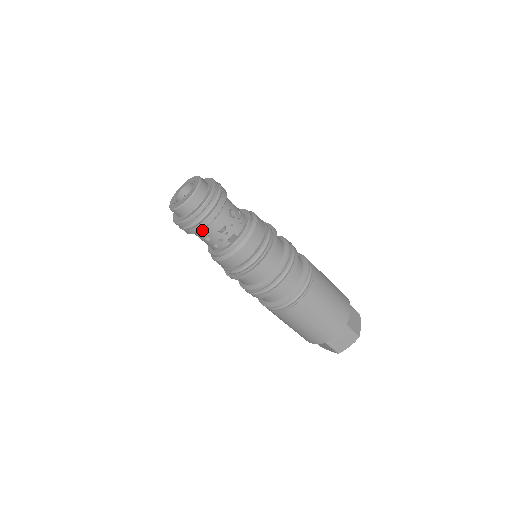
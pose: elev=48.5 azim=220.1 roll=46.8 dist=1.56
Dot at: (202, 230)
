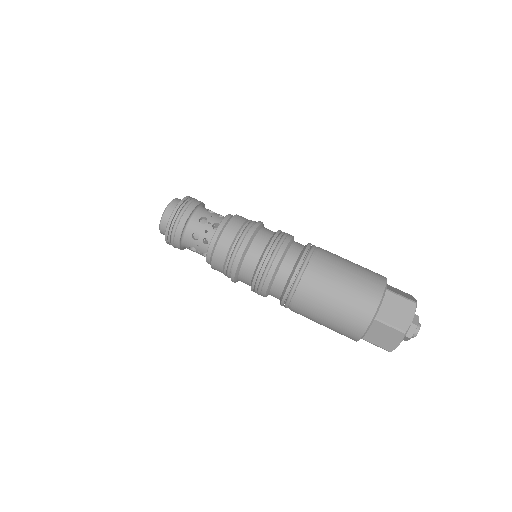
Dot at: (187, 228)
